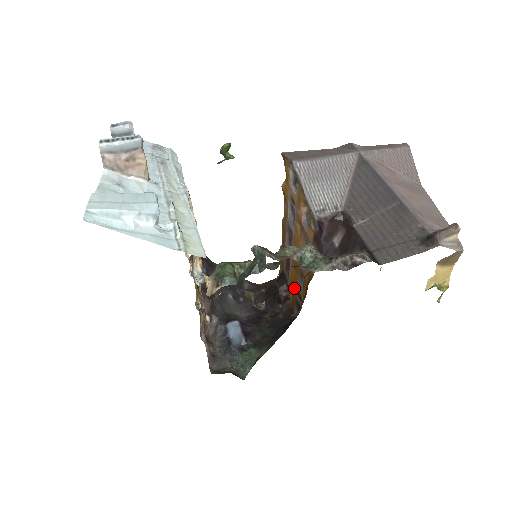
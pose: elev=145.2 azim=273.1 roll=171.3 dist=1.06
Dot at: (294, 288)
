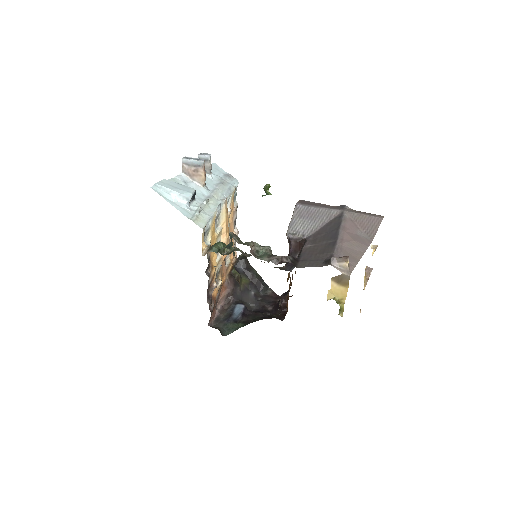
Dot at: occluded
